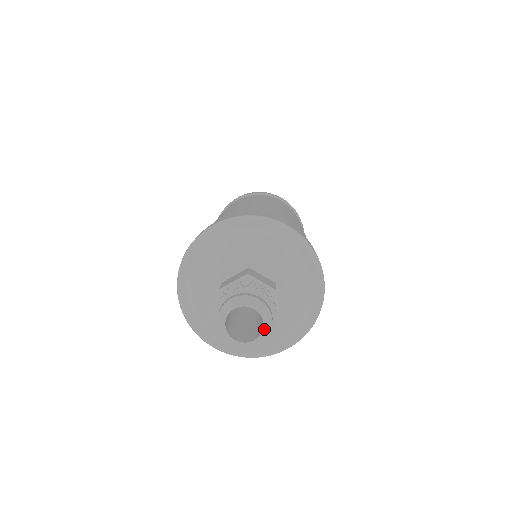
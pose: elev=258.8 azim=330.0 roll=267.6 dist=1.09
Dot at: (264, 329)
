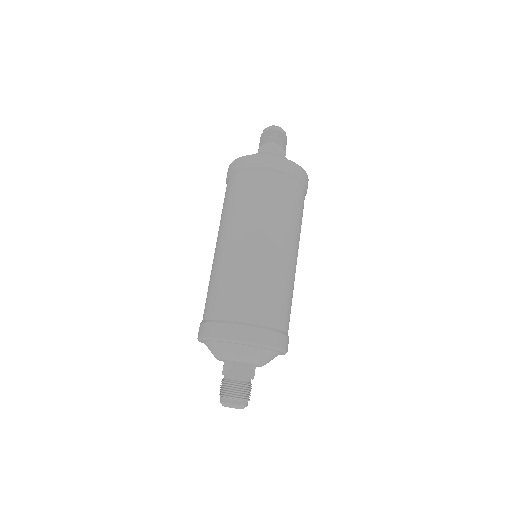
Dot at: occluded
